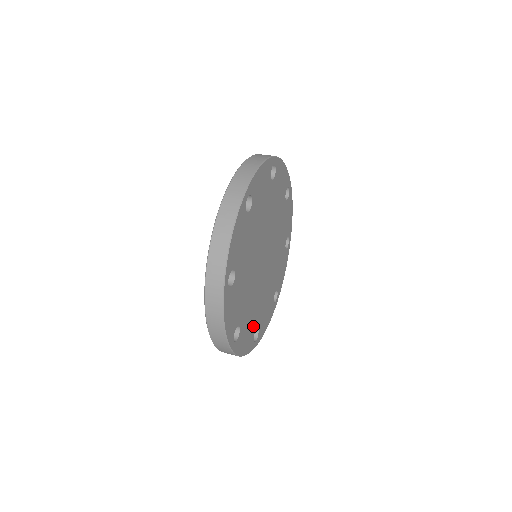
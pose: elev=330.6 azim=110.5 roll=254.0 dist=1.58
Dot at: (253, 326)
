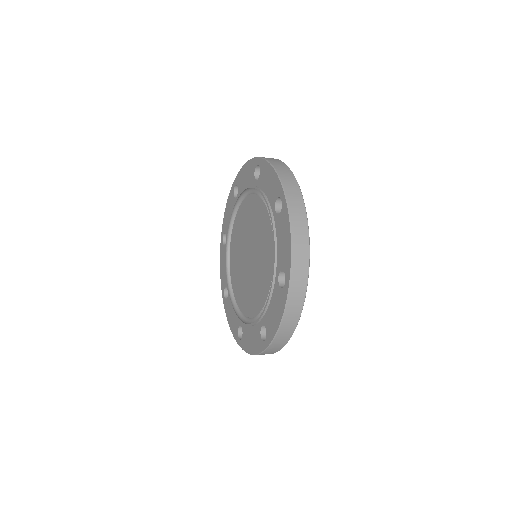
Dot at: occluded
